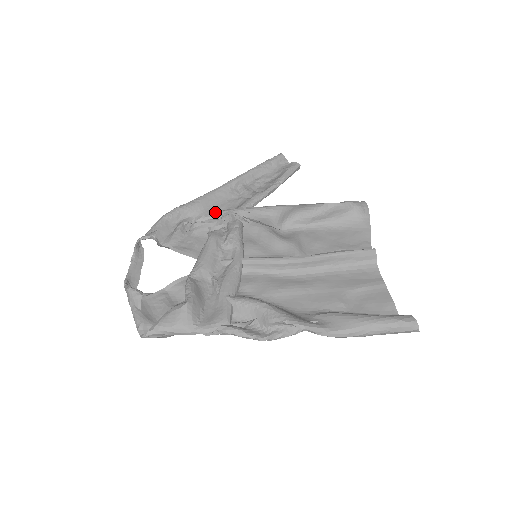
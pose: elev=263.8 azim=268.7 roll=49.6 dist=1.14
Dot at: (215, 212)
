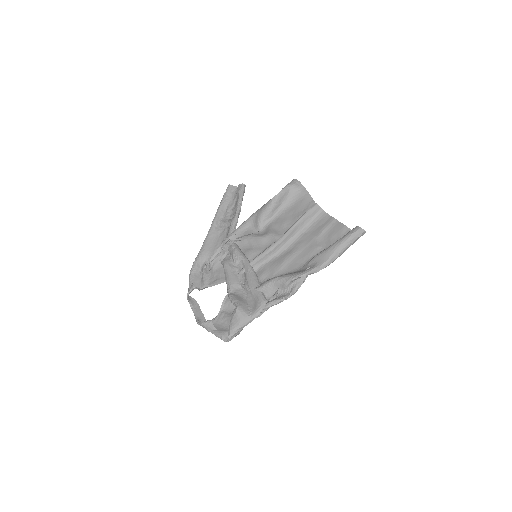
Dot at: (216, 249)
